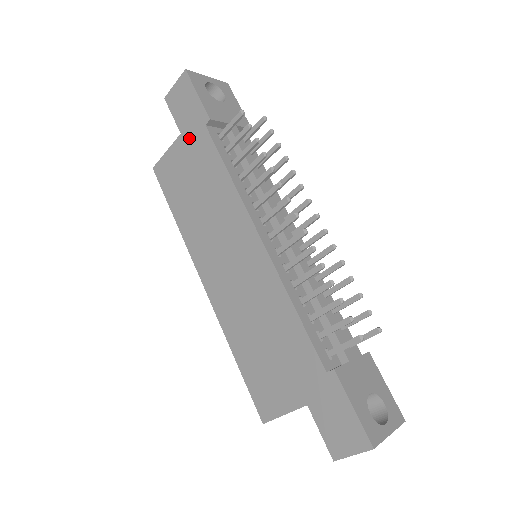
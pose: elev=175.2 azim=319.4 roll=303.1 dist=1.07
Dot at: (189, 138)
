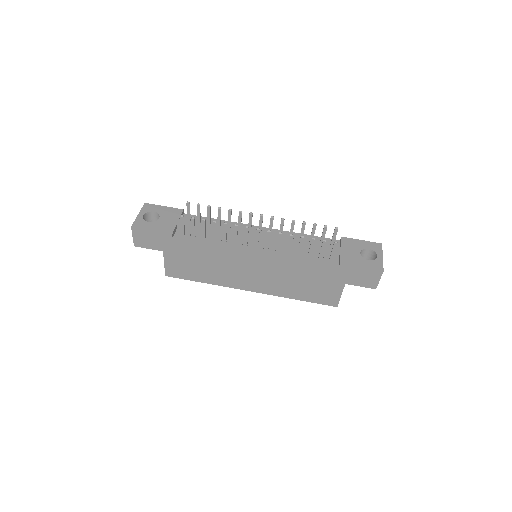
Dot at: (170, 249)
